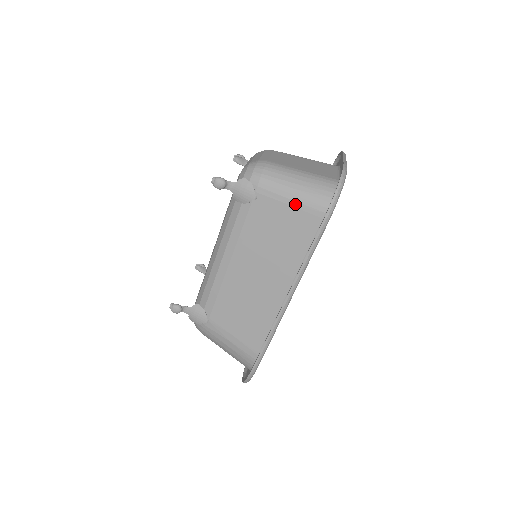
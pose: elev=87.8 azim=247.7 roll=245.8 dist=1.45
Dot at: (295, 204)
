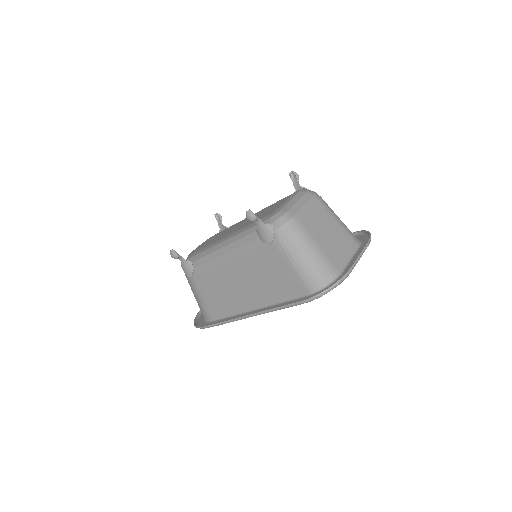
Dot at: (294, 270)
